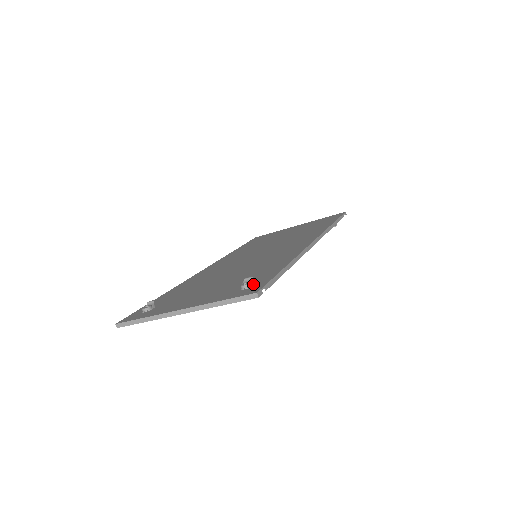
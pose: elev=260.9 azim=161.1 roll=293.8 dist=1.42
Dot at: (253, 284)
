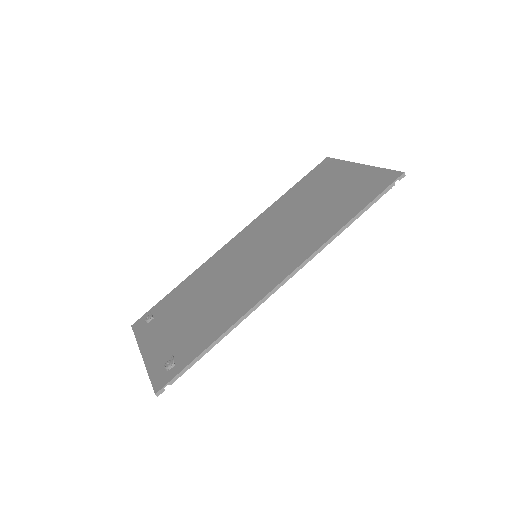
Dot at: (172, 366)
